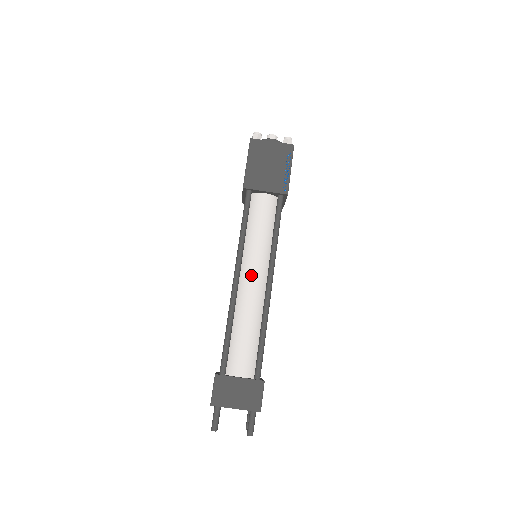
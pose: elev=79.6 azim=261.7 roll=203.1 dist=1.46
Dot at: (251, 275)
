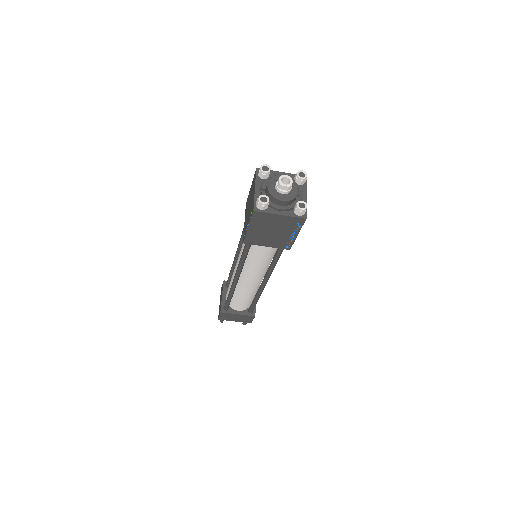
Dot at: (249, 279)
